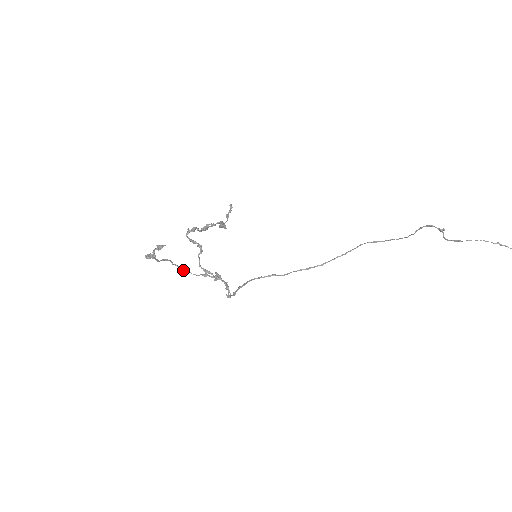
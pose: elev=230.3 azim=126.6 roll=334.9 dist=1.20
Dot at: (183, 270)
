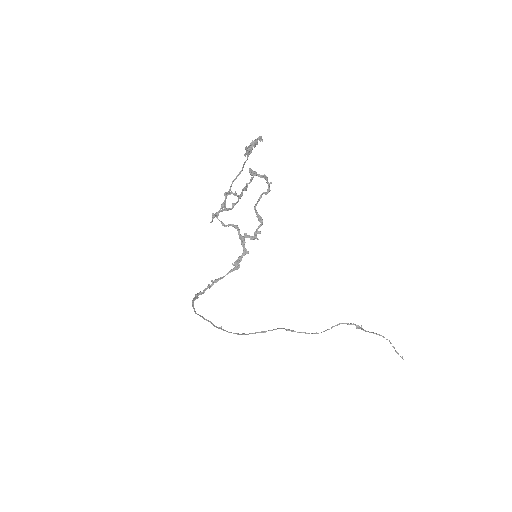
Dot at: (225, 202)
